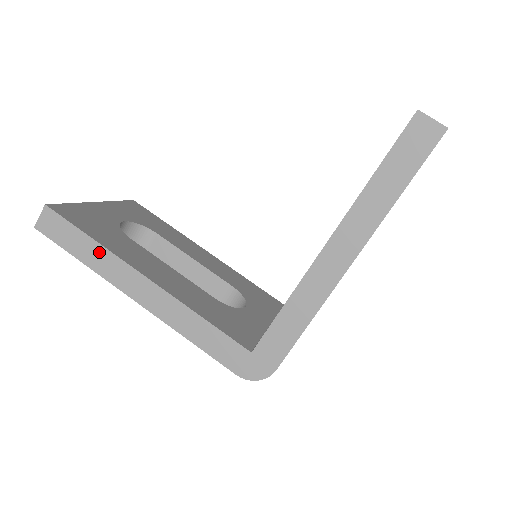
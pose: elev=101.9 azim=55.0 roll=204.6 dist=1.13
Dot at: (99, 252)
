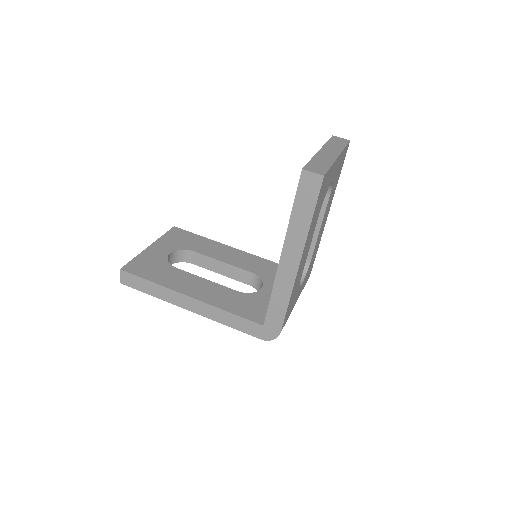
Dot at: (159, 289)
